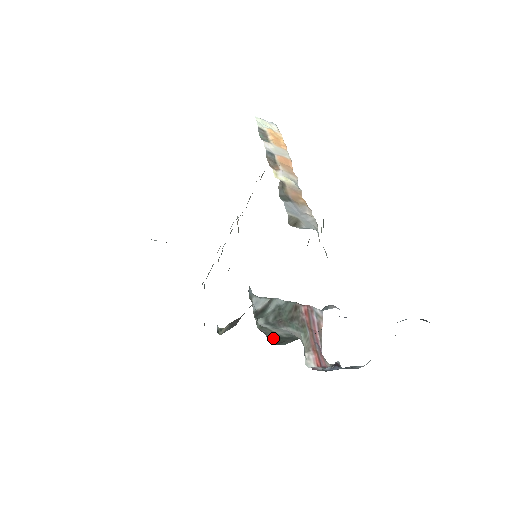
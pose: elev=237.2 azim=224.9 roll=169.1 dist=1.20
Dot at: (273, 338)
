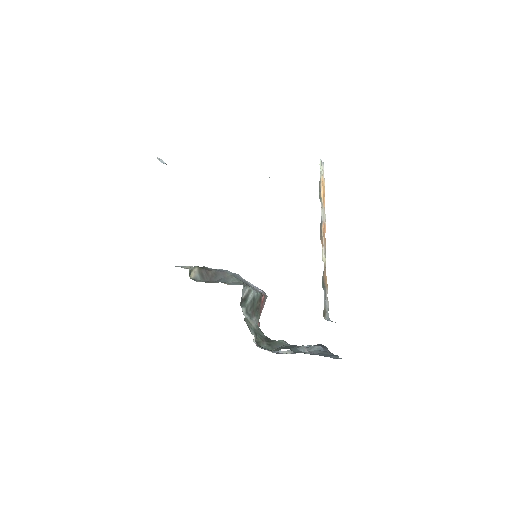
Dot at: (254, 335)
